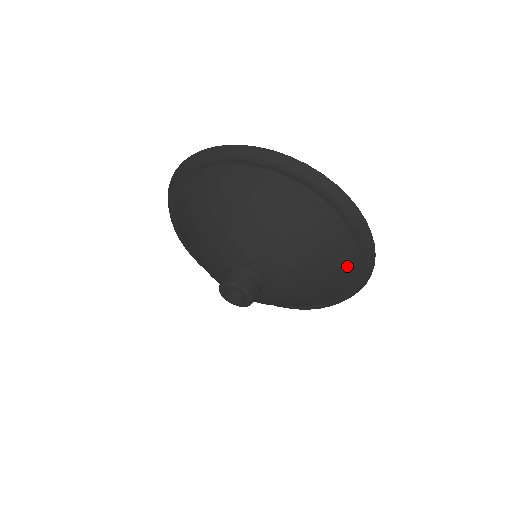
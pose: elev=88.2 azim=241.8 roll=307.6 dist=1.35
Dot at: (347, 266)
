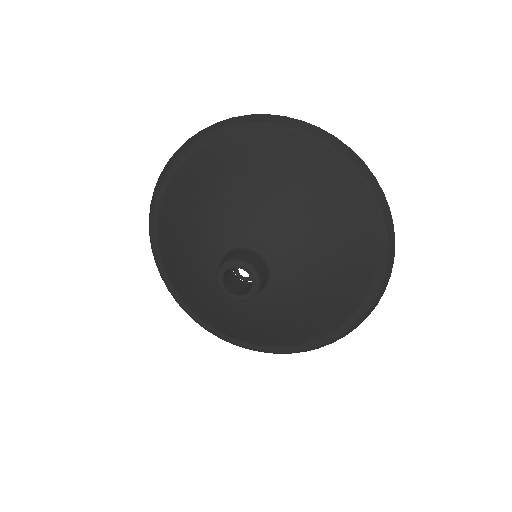
Dot at: (313, 334)
